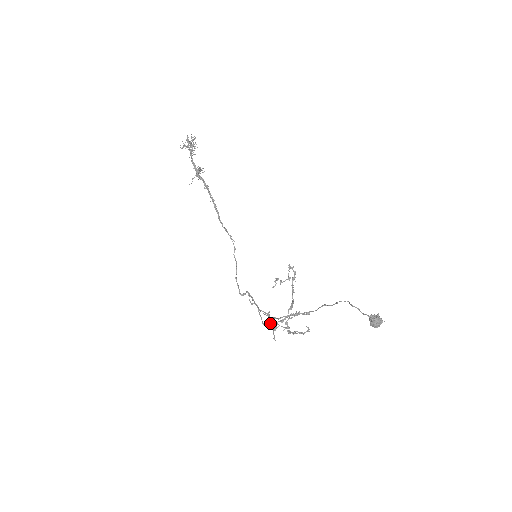
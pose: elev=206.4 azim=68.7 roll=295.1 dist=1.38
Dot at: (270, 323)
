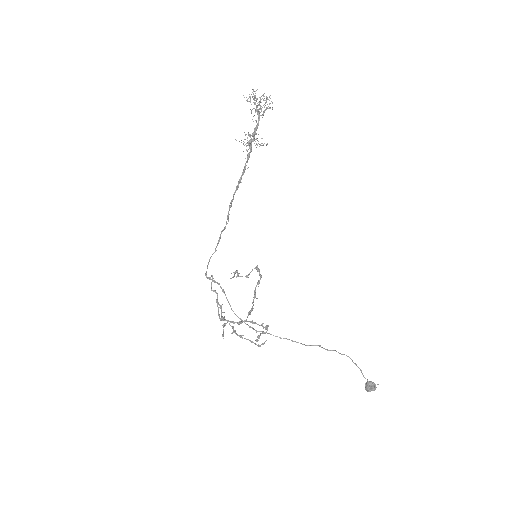
Dot at: (227, 320)
